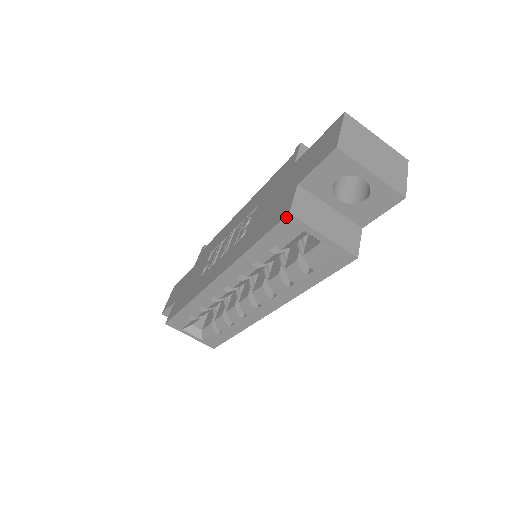
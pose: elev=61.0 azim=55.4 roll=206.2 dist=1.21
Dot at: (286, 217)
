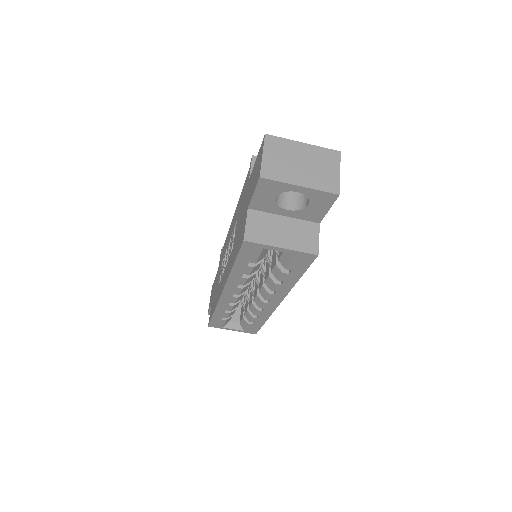
Dot at: (243, 243)
